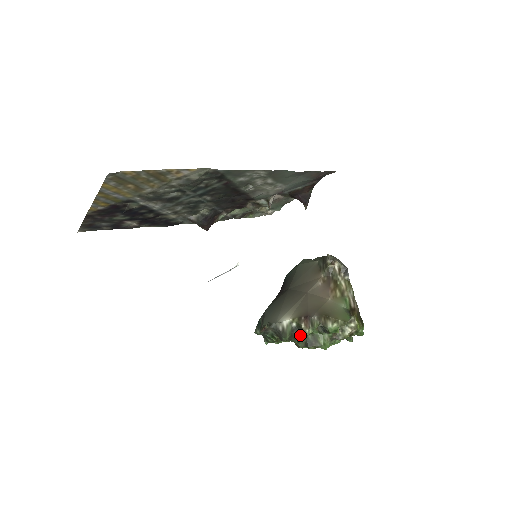
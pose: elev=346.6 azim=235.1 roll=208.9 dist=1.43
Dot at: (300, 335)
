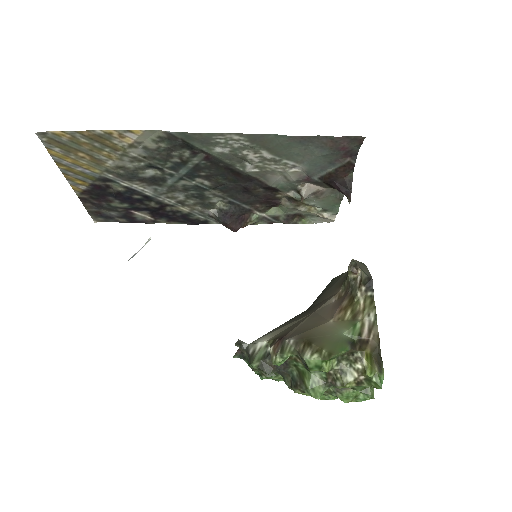
Dot at: (279, 367)
